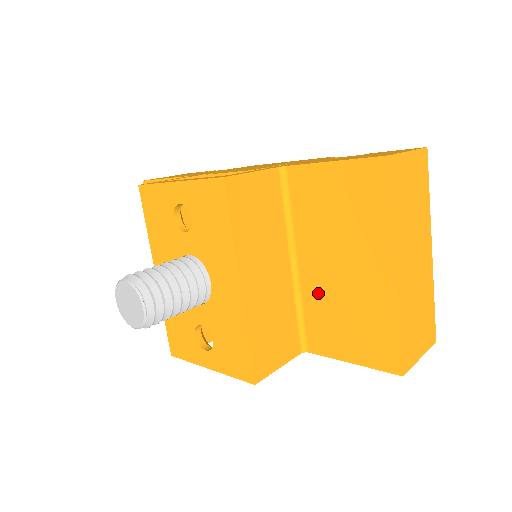
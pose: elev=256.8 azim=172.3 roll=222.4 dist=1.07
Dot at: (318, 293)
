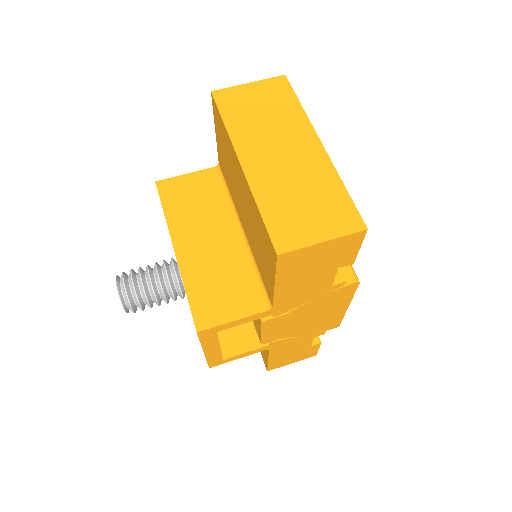
Dot at: (251, 239)
